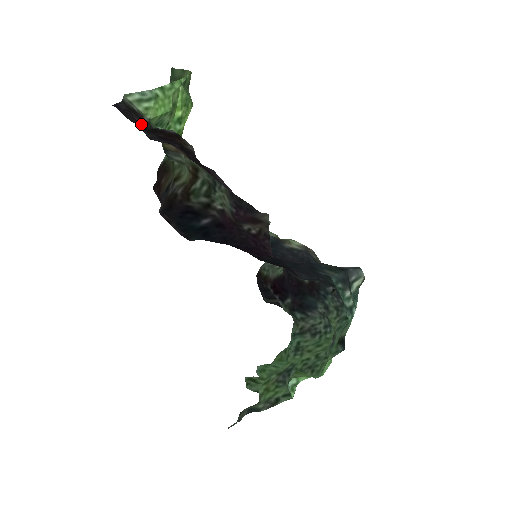
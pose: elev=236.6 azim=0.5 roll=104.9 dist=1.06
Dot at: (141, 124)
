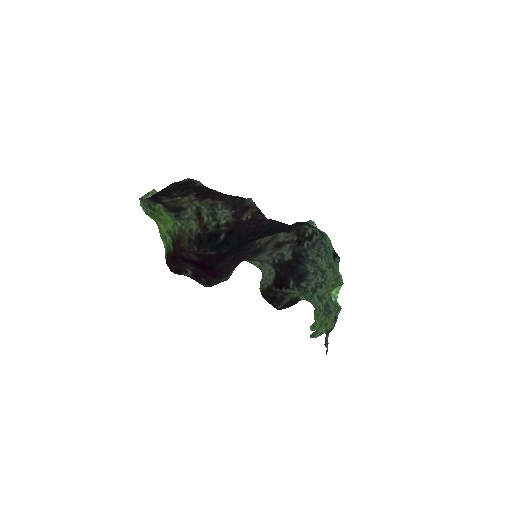
Dot at: (166, 197)
